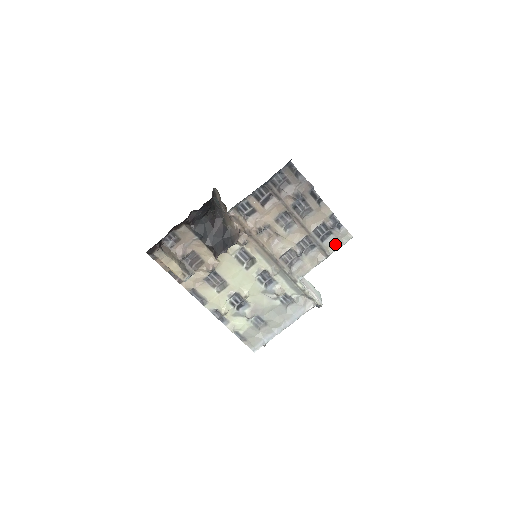
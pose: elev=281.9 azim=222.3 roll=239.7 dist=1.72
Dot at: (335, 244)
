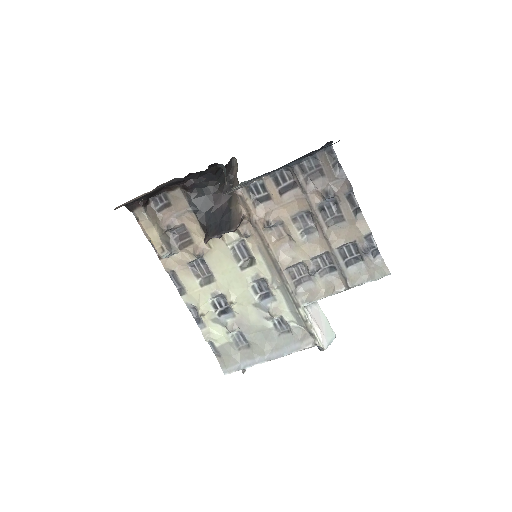
Dot at: (363, 275)
